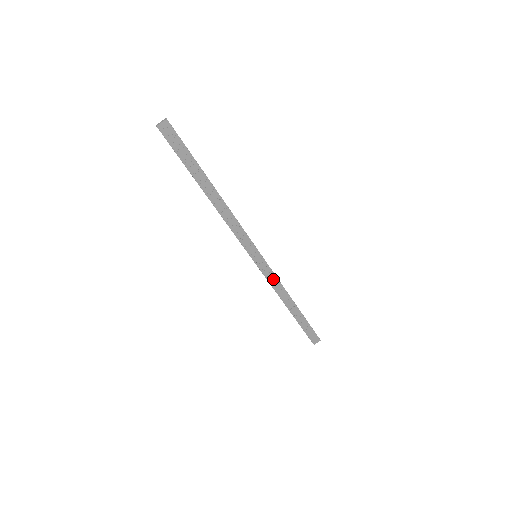
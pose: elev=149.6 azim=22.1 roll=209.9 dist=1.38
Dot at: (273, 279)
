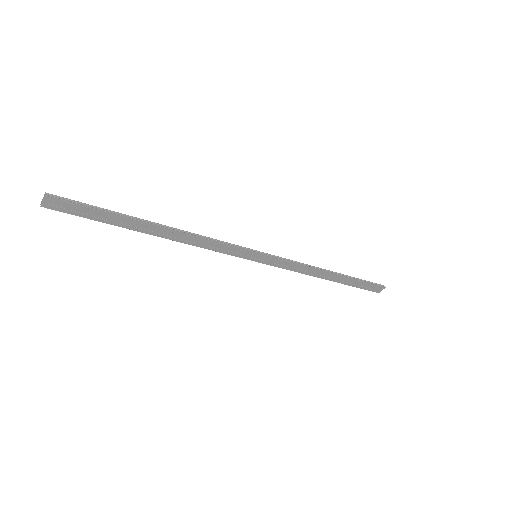
Dot at: (291, 265)
